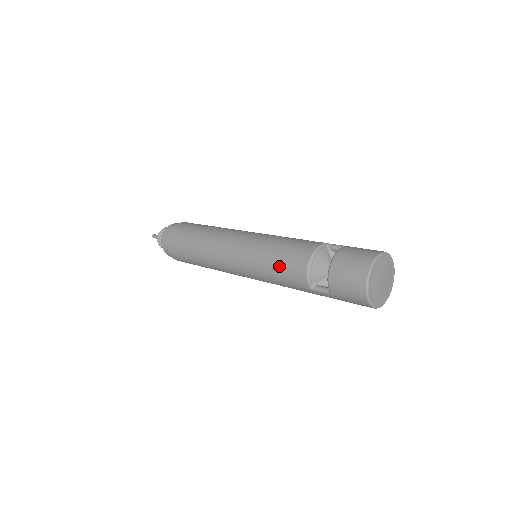
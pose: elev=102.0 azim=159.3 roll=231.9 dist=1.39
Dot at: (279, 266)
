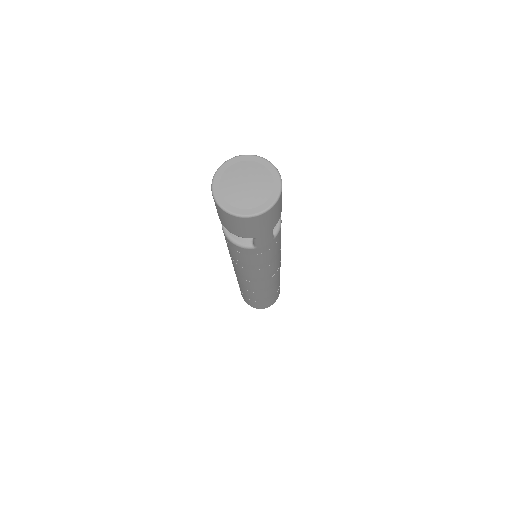
Dot at: (237, 258)
